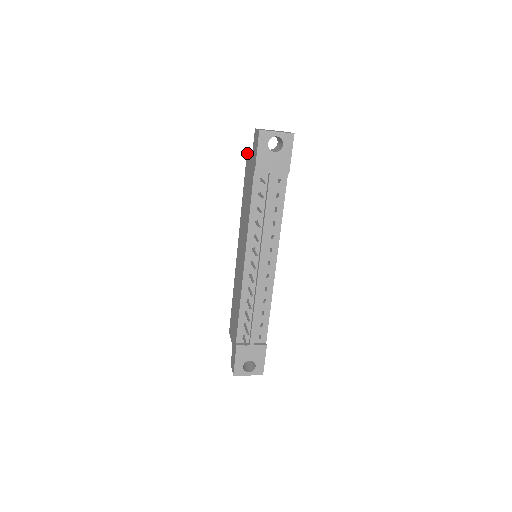
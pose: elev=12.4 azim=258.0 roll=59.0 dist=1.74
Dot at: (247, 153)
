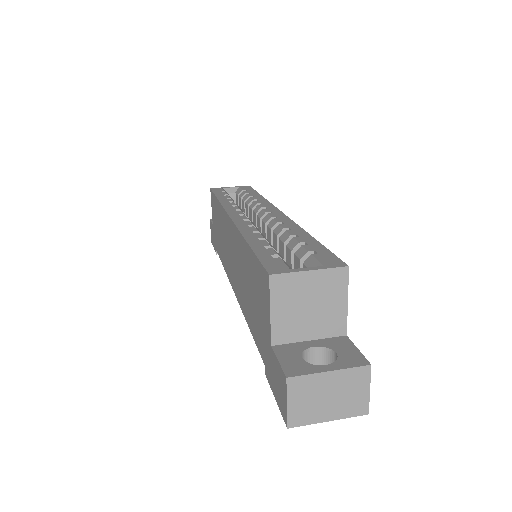
Dot at: (267, 282)
